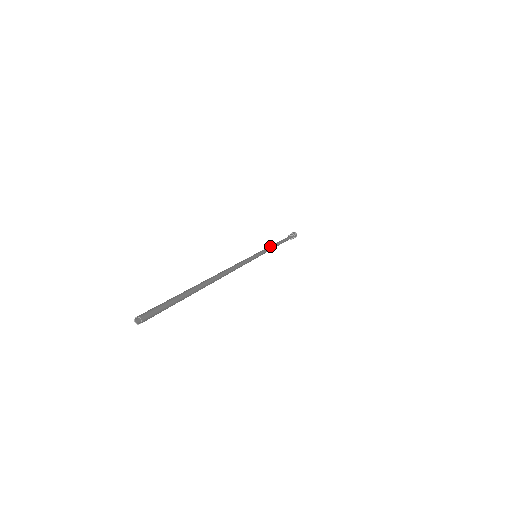
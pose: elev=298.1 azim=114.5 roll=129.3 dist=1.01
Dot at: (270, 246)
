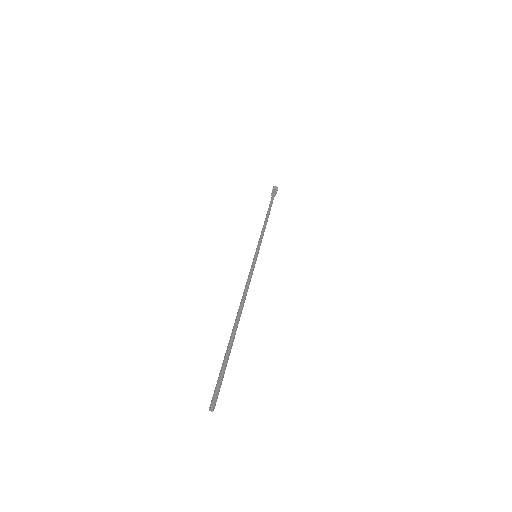
Dot at: (262, 231)
